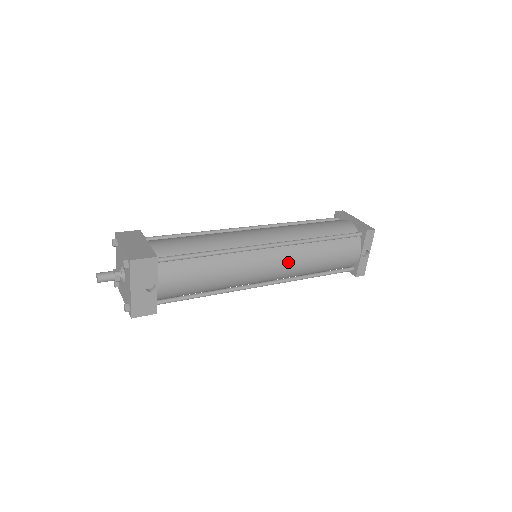
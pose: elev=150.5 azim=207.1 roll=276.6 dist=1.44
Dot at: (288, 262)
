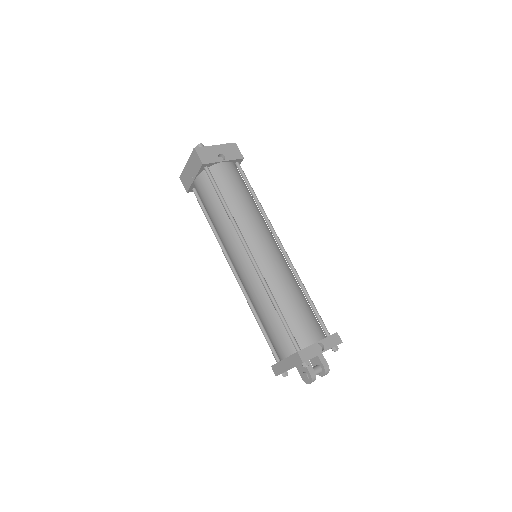
Dot at: (278, 262)
